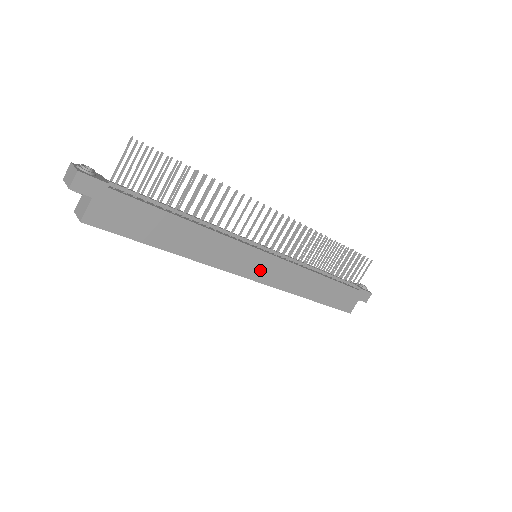
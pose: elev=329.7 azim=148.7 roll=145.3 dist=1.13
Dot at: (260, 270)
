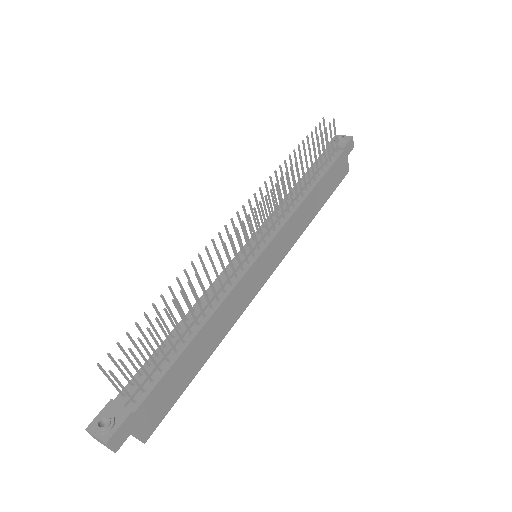
Dot at: (270, 263)
